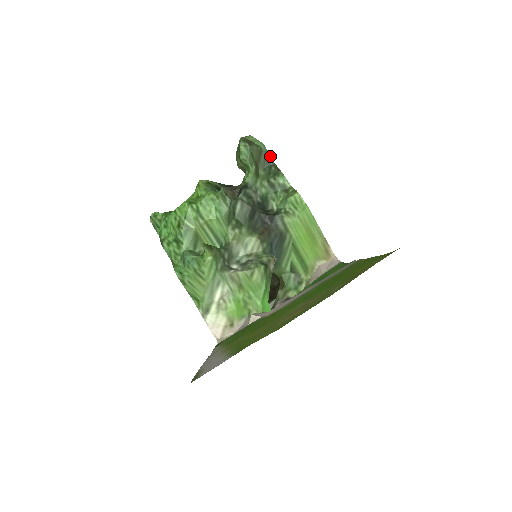
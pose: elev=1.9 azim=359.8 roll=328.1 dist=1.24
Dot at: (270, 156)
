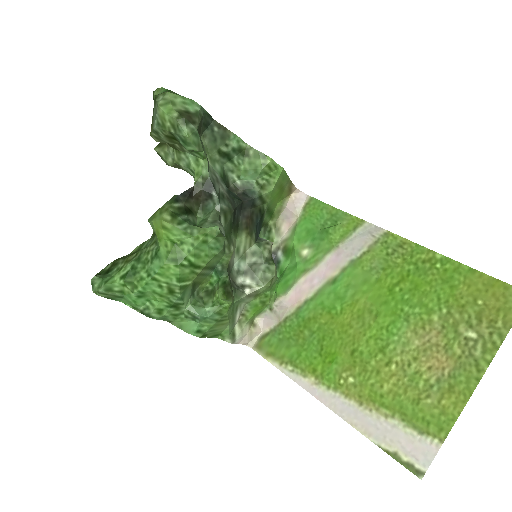
Dot at: (208, 115)
